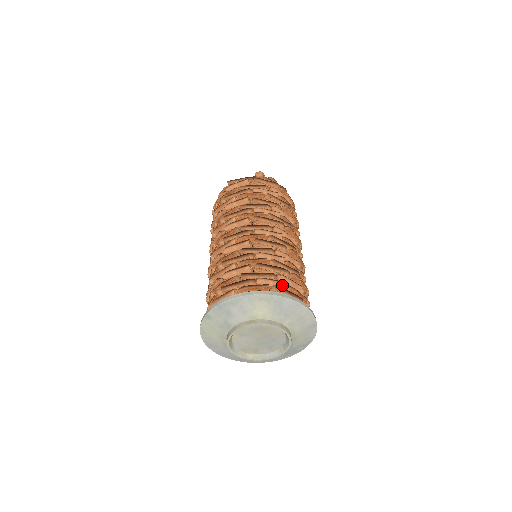
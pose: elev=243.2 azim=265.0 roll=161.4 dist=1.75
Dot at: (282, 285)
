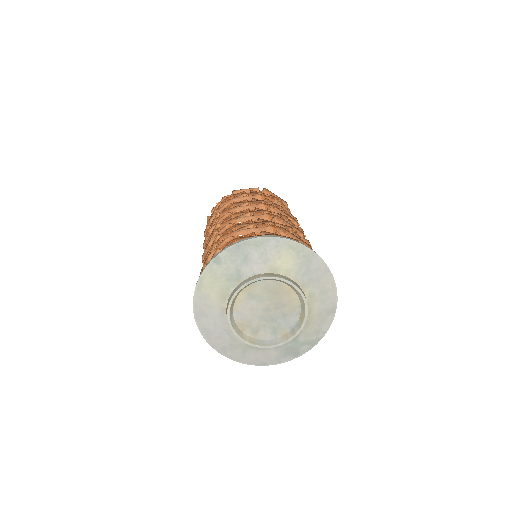
Dot at: occluded
